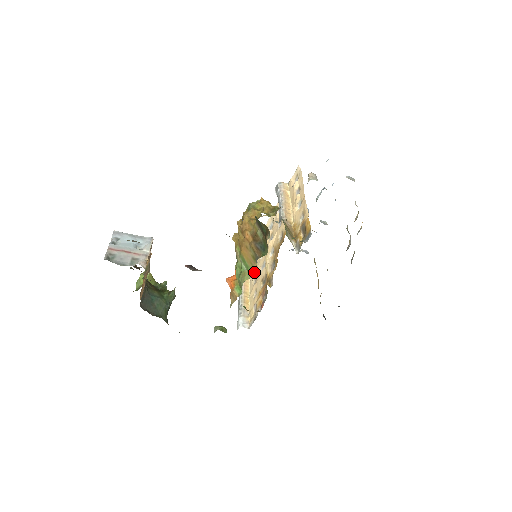
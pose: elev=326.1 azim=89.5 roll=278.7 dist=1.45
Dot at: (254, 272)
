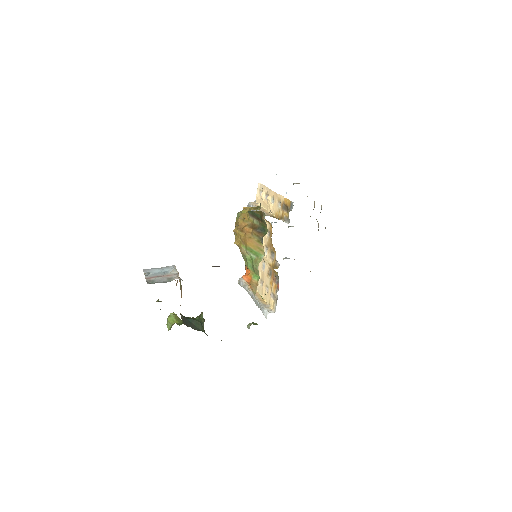
Dot at: (263, 253)
